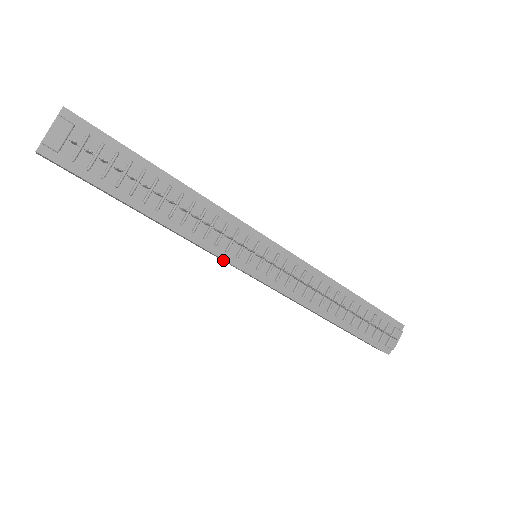
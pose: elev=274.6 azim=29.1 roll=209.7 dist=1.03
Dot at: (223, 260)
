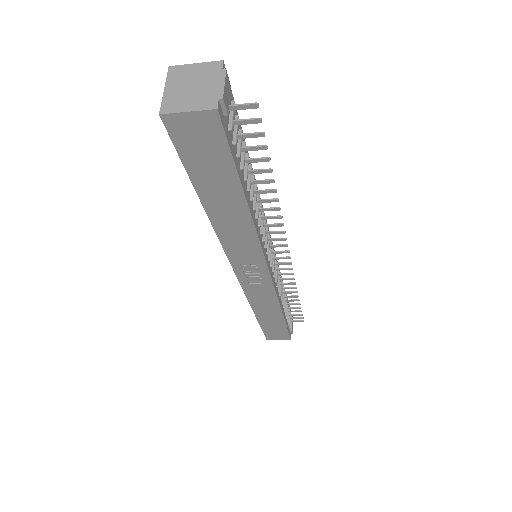
Dot at: (247, 261)
